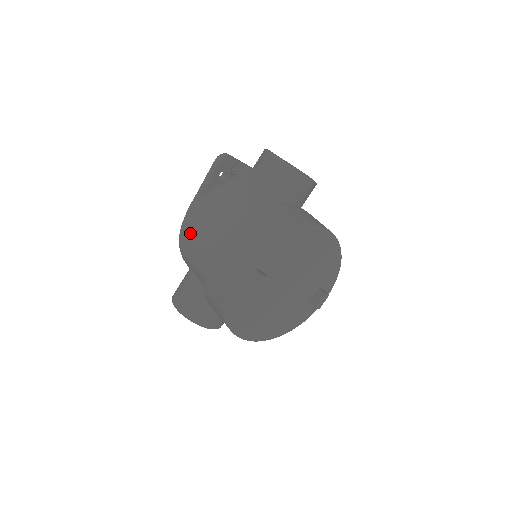
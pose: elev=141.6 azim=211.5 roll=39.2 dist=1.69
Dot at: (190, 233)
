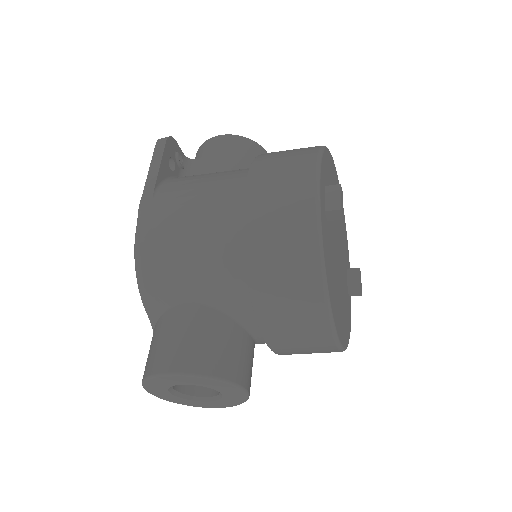
Dot at: (166, 225)
